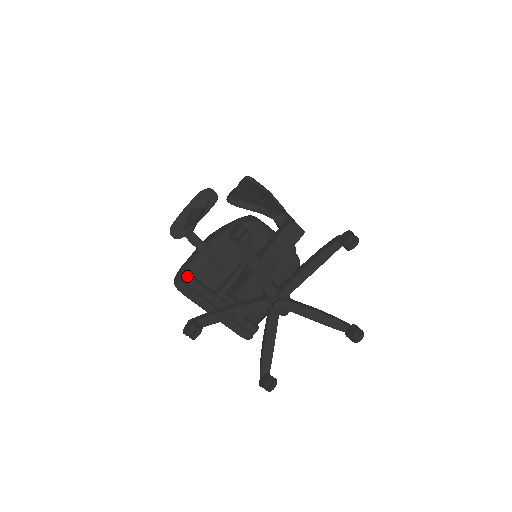
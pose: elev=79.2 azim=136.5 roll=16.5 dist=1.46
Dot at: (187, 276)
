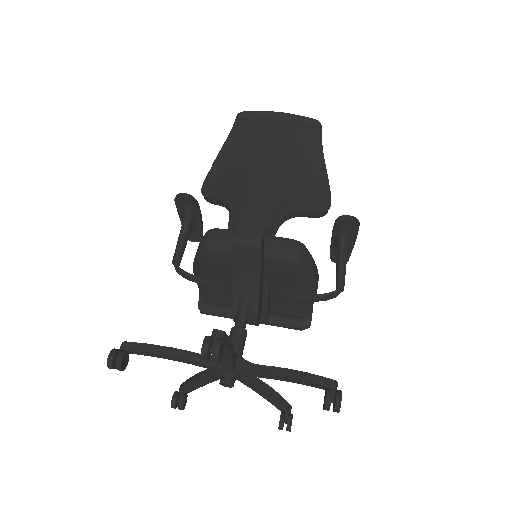
Dot at: (204, 299)
